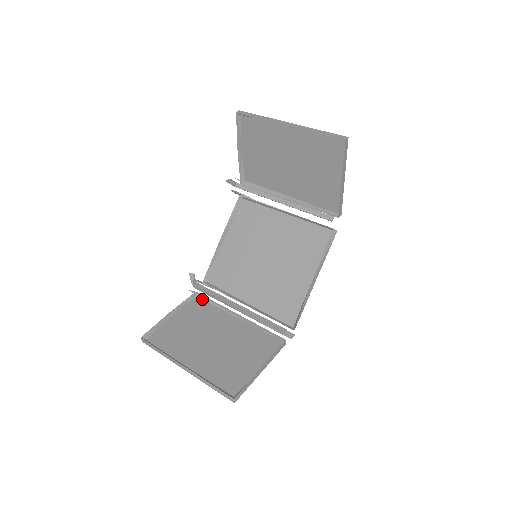
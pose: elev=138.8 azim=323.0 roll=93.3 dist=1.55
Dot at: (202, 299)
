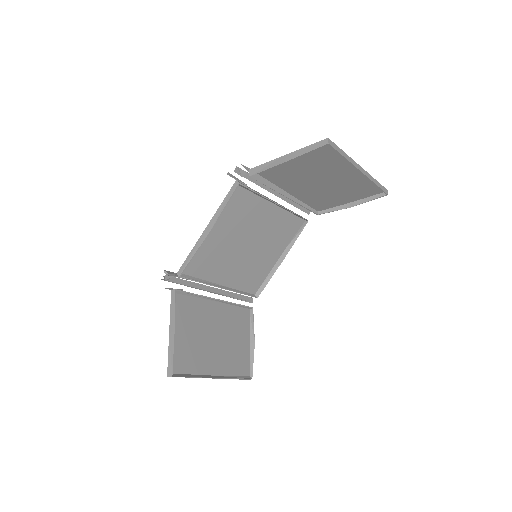
Dot at: (182, 294)
